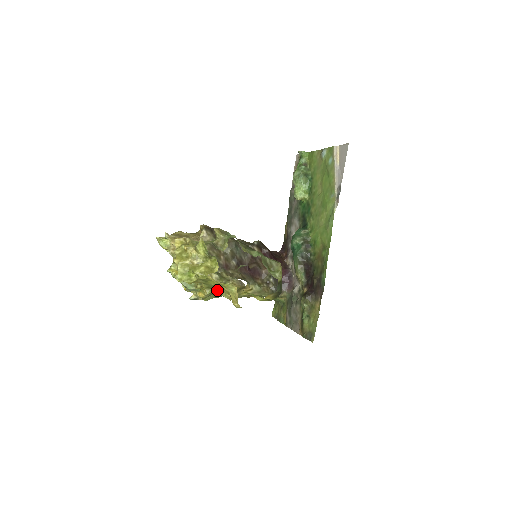
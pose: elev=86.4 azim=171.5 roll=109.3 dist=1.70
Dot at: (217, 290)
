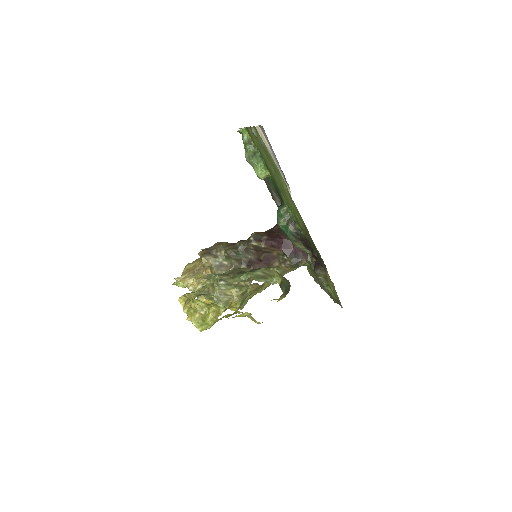
Dot at: (238, 313)
